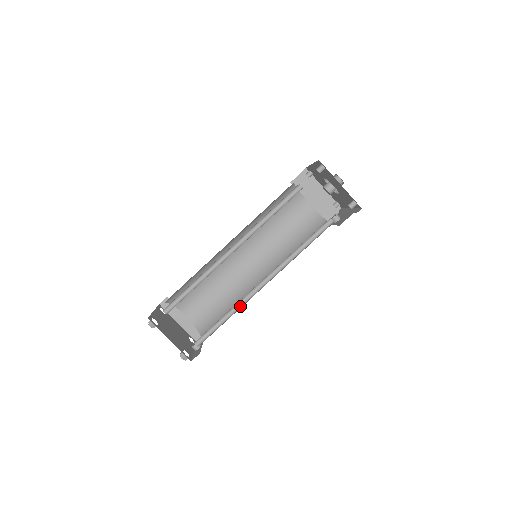
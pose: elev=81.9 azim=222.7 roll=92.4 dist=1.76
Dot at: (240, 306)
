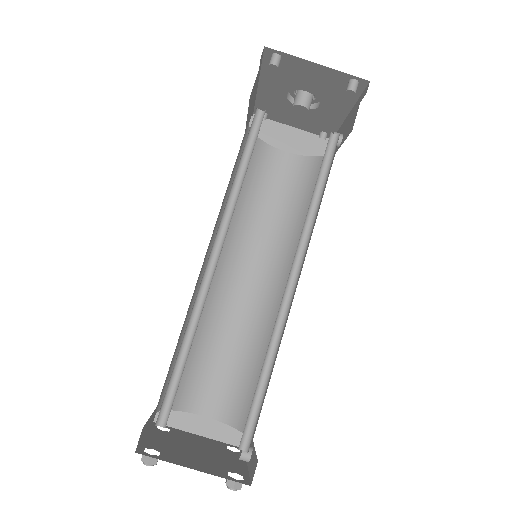
Dot at: (277, 342)
